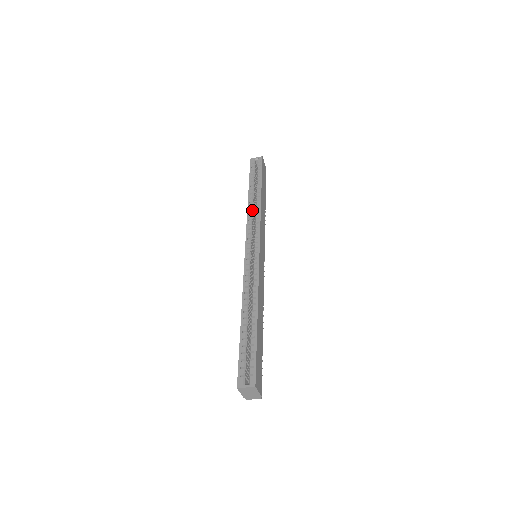
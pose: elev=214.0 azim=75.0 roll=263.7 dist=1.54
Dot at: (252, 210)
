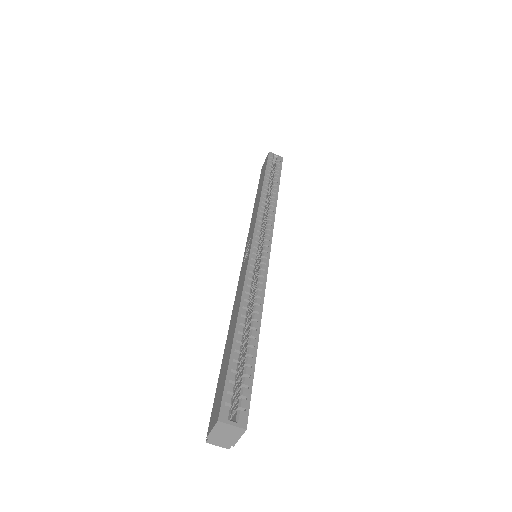
Dot at: (265, 203)
